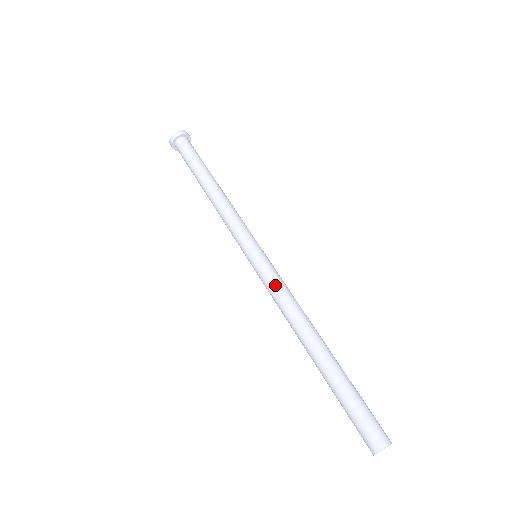
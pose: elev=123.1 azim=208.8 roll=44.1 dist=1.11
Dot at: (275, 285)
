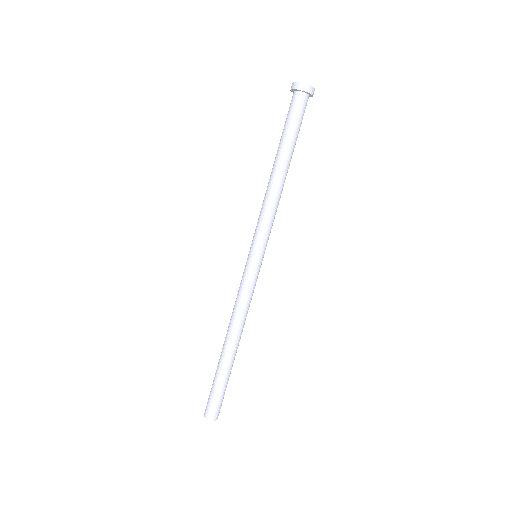
Dot at: (240, 290)
